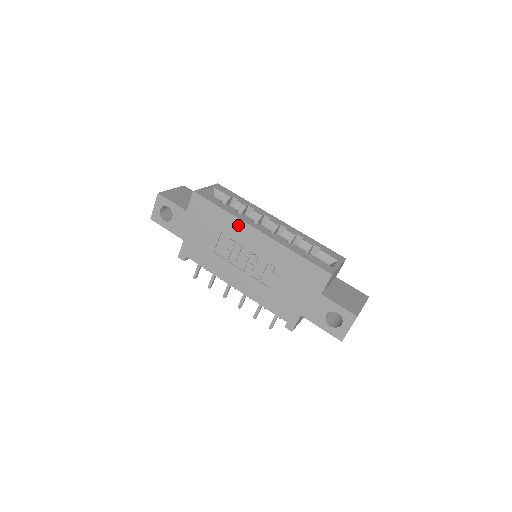
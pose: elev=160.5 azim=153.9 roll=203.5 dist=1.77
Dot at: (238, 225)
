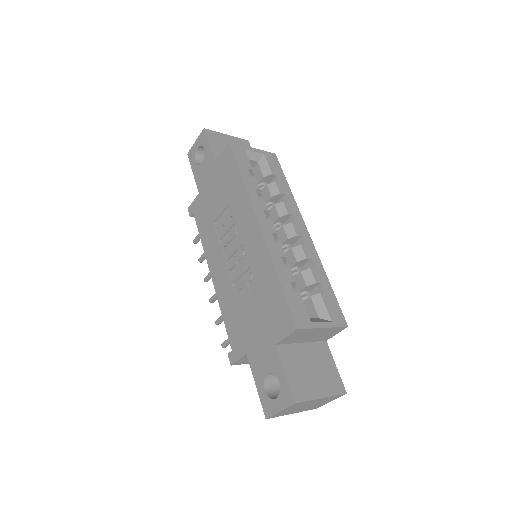
Dot at: (245, 205)
